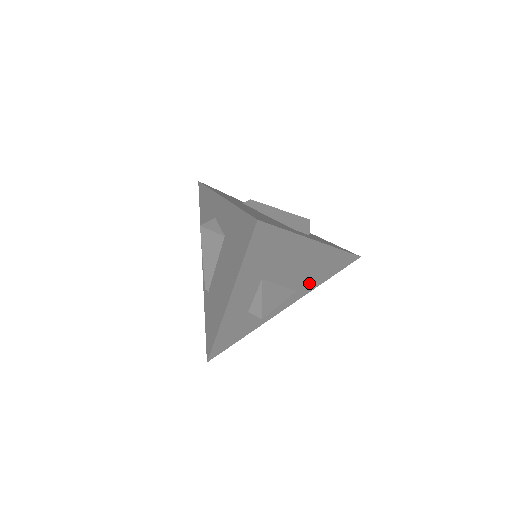
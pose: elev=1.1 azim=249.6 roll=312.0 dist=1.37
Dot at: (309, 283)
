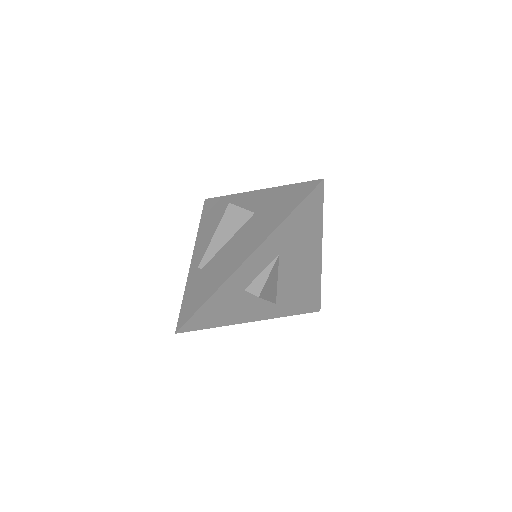
Dot at: (286, 304)
